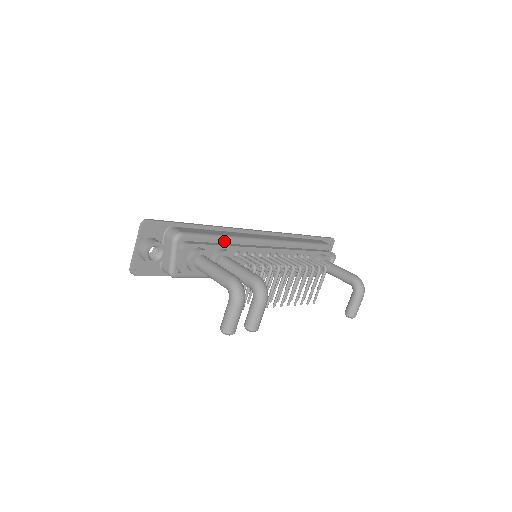
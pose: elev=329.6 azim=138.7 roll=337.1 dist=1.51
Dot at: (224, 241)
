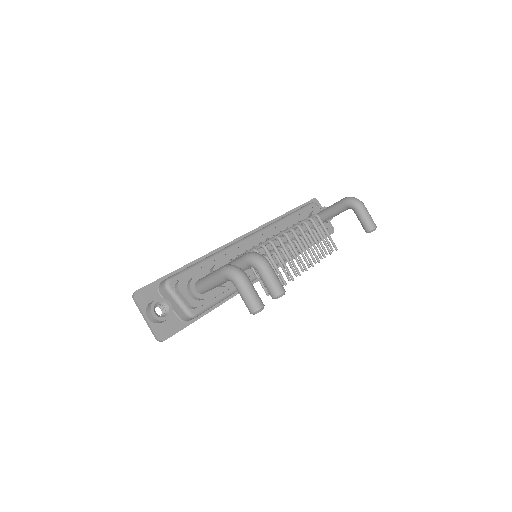
Dot at: (211, 261)
